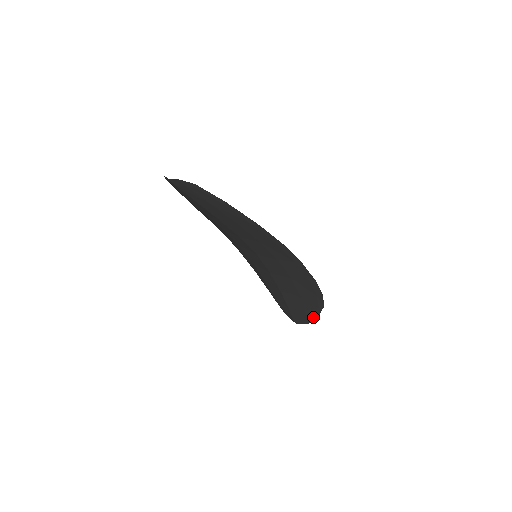
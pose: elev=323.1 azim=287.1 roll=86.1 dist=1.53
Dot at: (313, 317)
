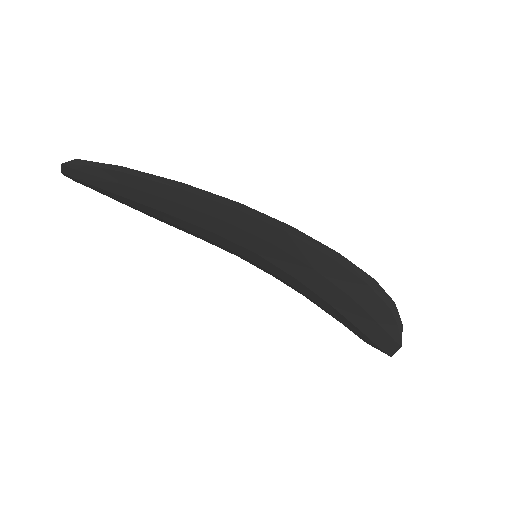
Dot at: (397, 331)
